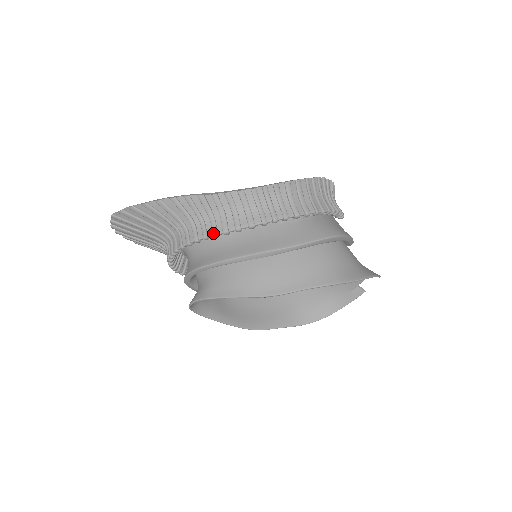
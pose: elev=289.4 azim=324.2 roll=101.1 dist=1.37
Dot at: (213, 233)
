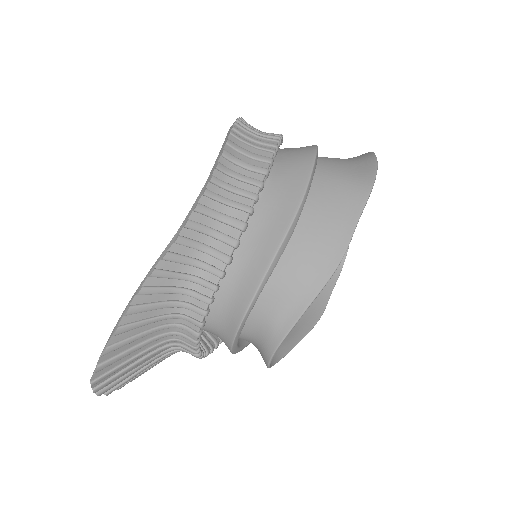
Dot at: (218, 275)
